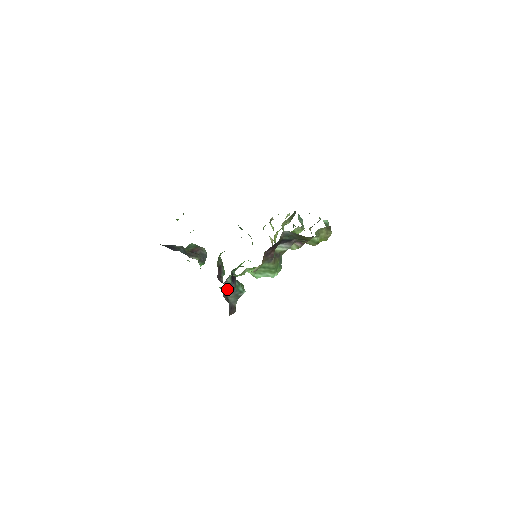
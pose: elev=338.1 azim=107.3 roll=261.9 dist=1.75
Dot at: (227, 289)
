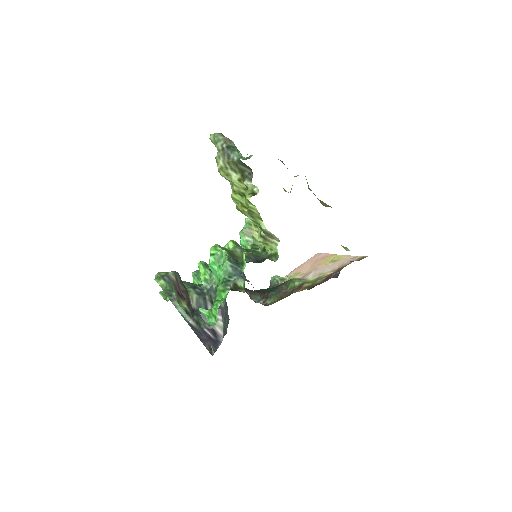
Dot at: occluded
